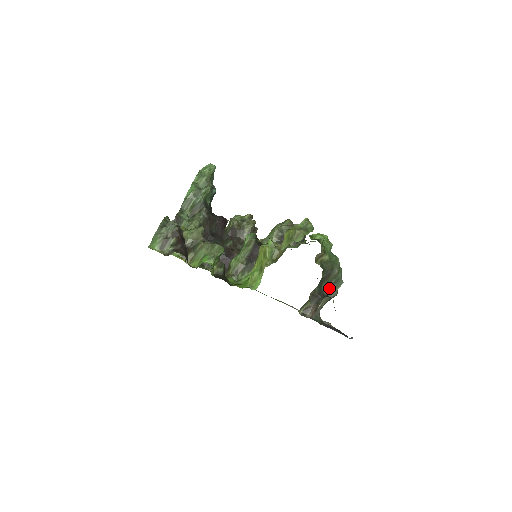
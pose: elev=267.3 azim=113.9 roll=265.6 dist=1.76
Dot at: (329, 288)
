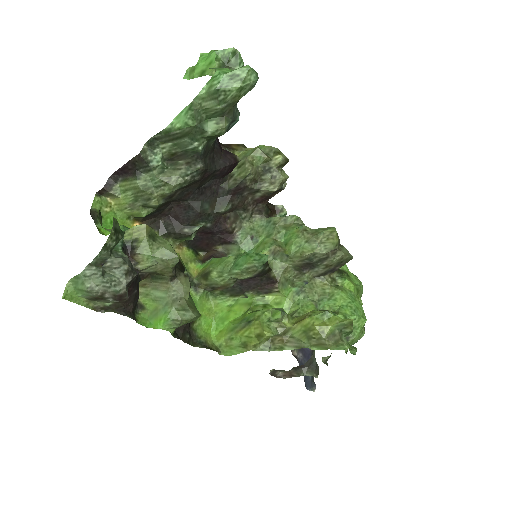
Dot at: occluded
